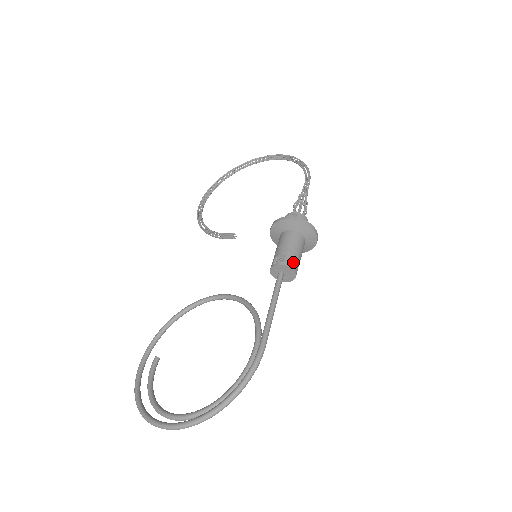
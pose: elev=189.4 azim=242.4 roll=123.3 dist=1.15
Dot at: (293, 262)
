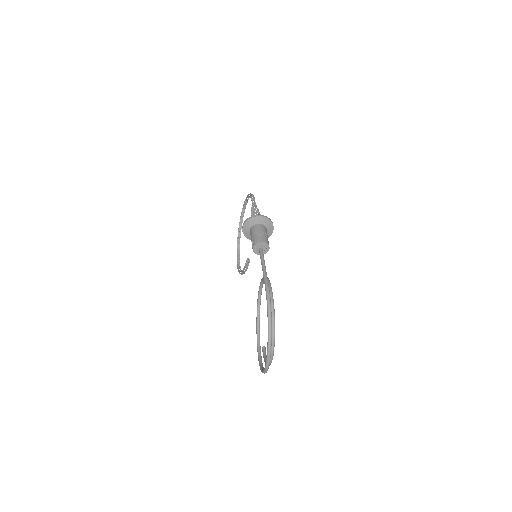
Dot at: (258, 239)
